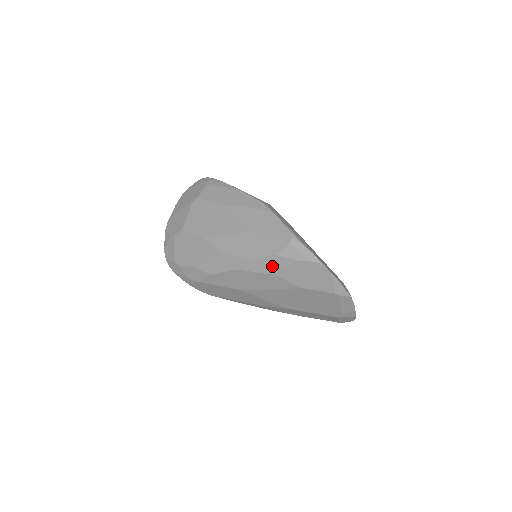
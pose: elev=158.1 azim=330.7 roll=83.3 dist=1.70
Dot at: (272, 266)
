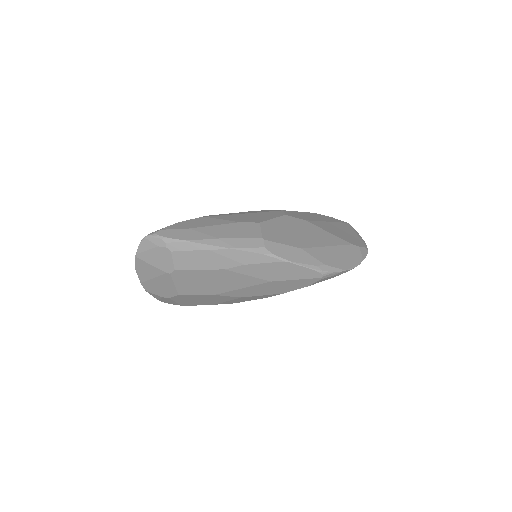
Dot at: occluded
